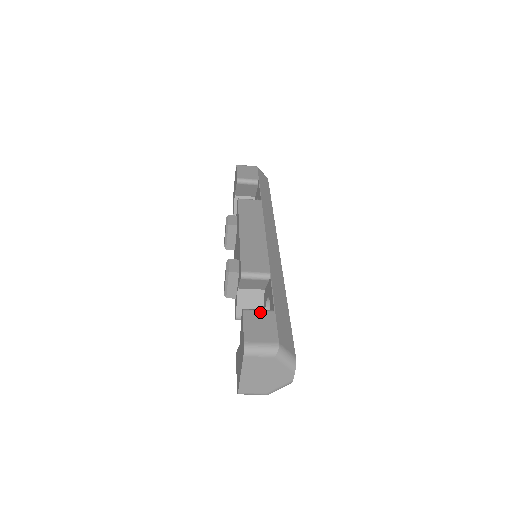
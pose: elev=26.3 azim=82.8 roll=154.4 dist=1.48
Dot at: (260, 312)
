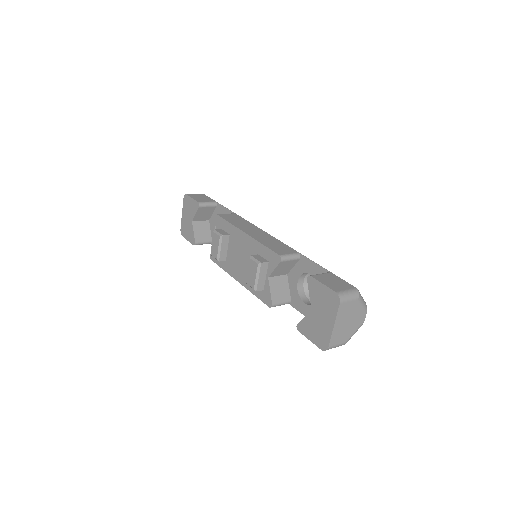
Dot at: (323, 274)
